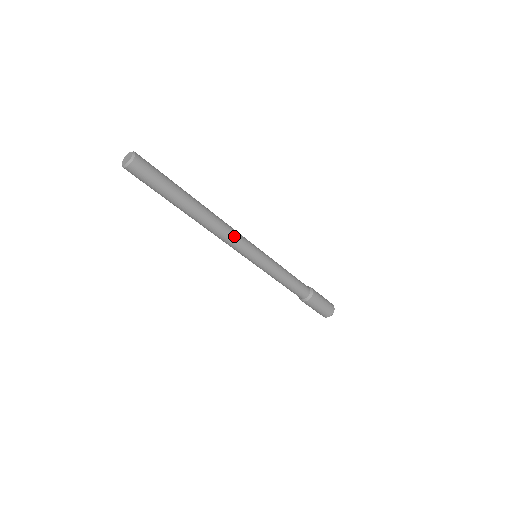
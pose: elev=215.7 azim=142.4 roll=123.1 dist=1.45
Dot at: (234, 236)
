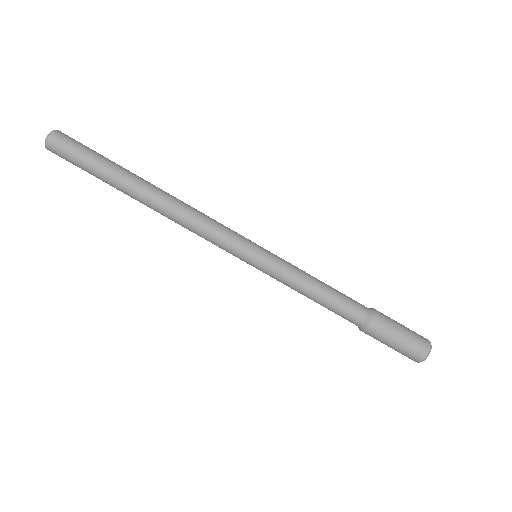
Dot at: (208, 221)
